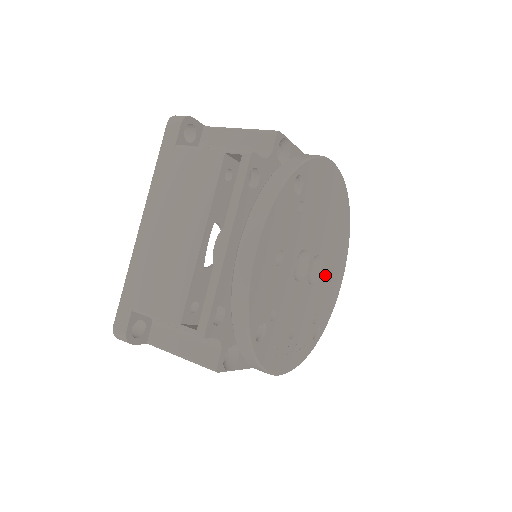
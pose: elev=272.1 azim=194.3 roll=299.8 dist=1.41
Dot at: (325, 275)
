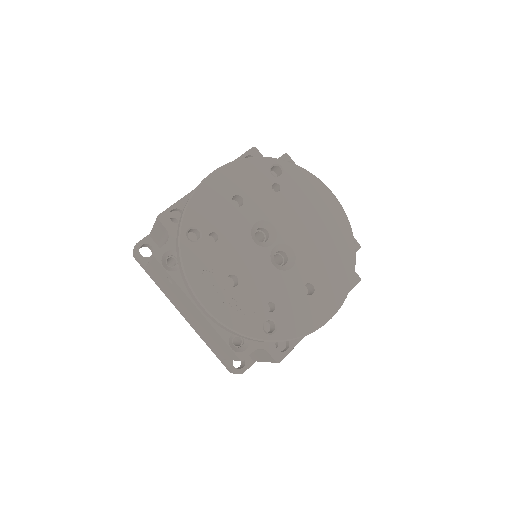
Dot at: (299, 279)
